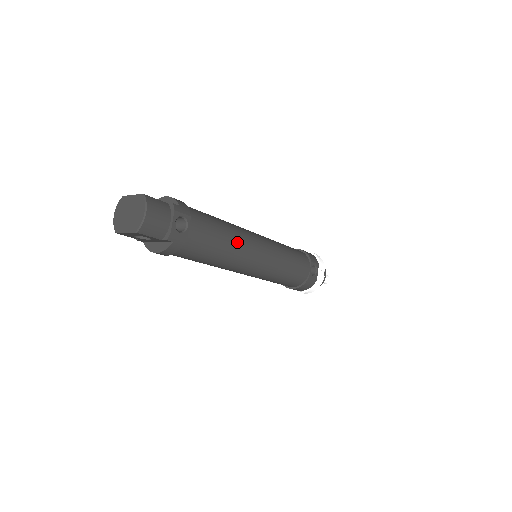
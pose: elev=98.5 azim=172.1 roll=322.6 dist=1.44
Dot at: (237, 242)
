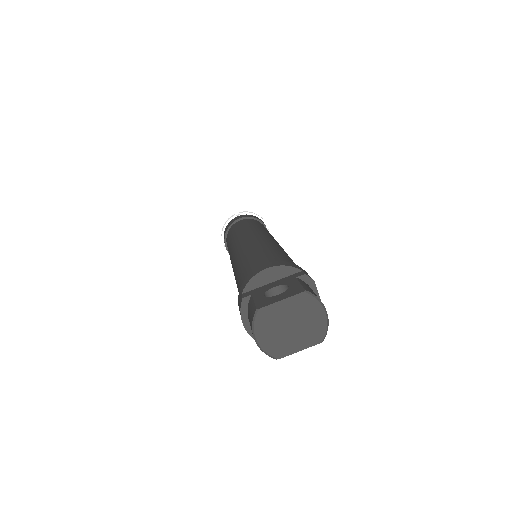
Dot at: occluded
